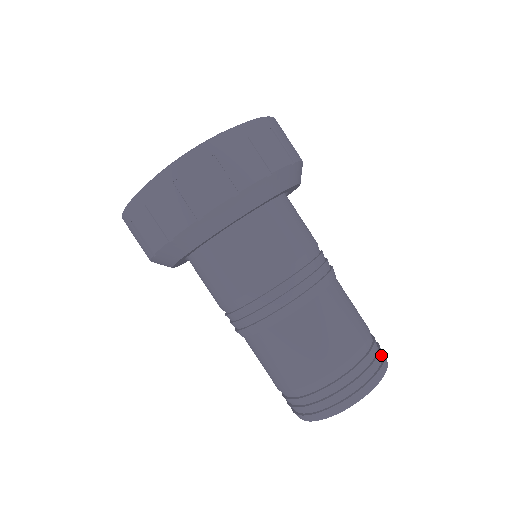
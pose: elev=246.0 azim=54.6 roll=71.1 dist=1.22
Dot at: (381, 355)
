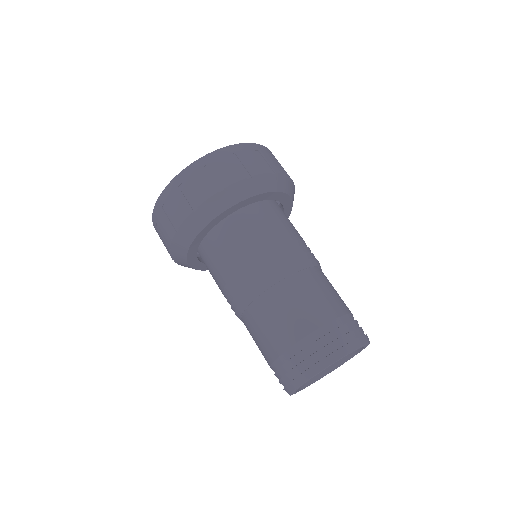
Dot at: (363, 332)
